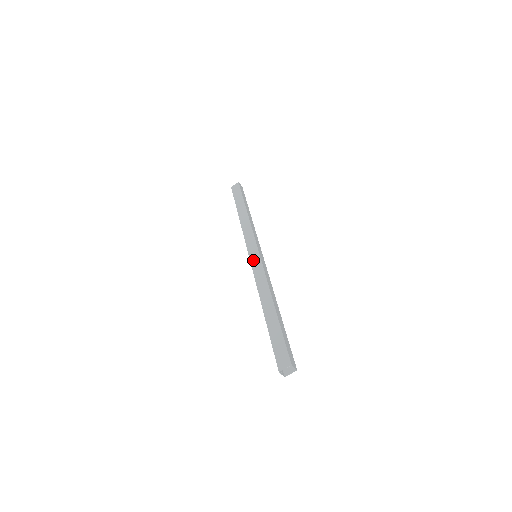
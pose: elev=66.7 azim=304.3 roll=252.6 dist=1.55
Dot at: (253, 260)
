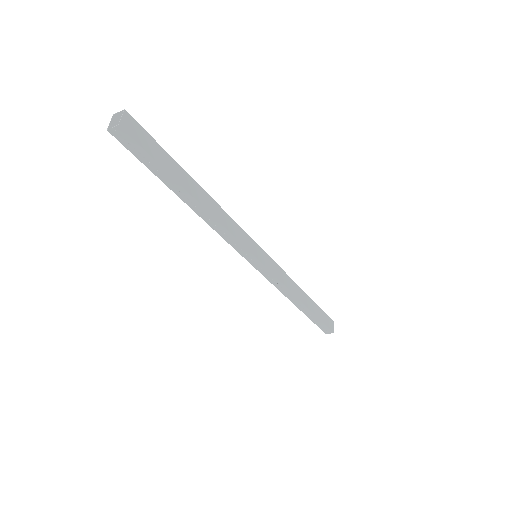
Dot at: (243, 254)
